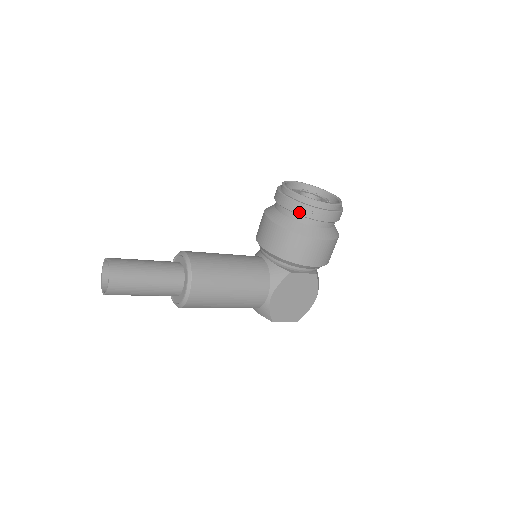
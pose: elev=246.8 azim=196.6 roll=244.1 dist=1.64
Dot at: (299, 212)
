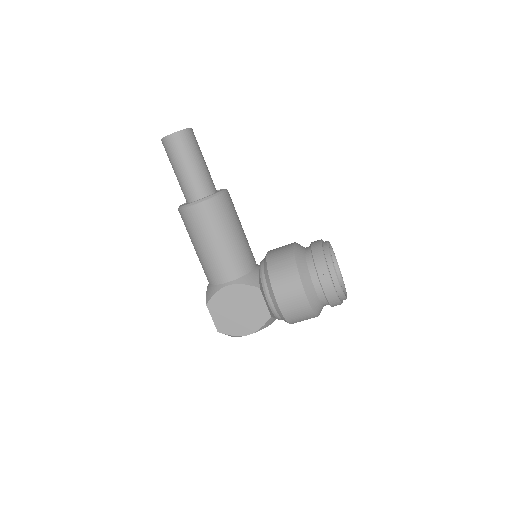
Dot at: (316, 258)
